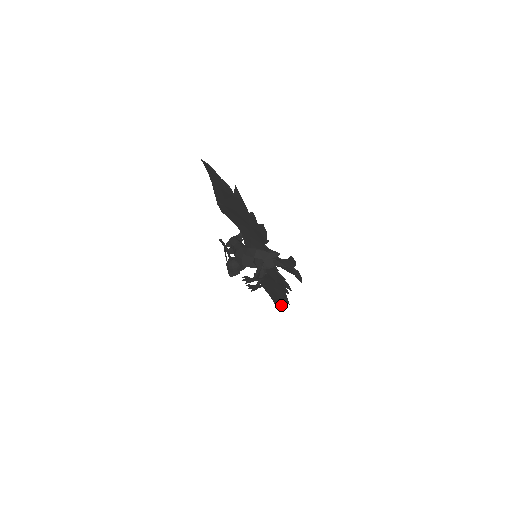
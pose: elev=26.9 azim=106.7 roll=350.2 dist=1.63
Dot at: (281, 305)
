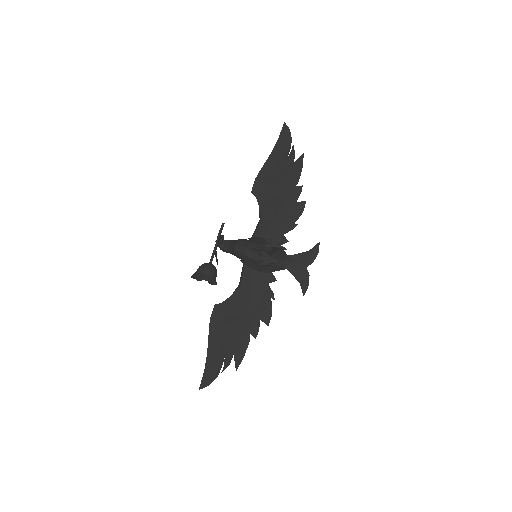
Dot at: (217, 376)
